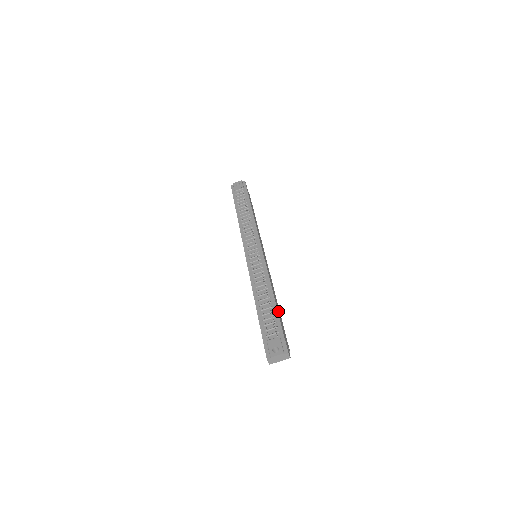
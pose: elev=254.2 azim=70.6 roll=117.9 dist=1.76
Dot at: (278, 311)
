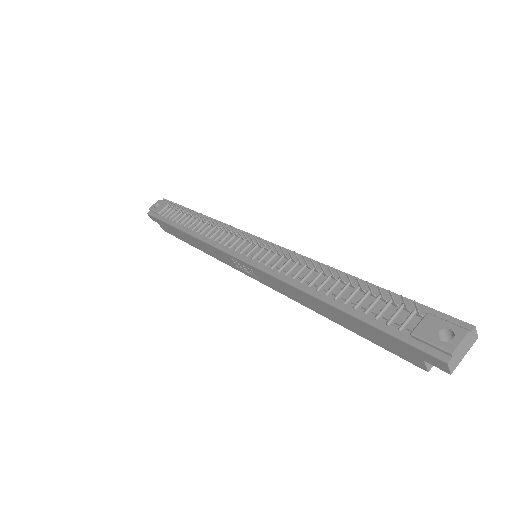
Dot at: occluded
